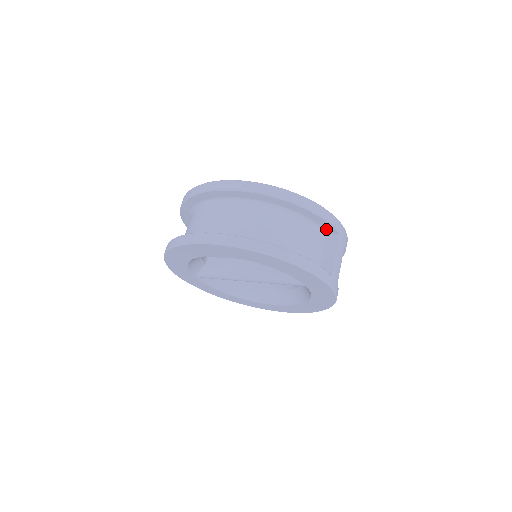
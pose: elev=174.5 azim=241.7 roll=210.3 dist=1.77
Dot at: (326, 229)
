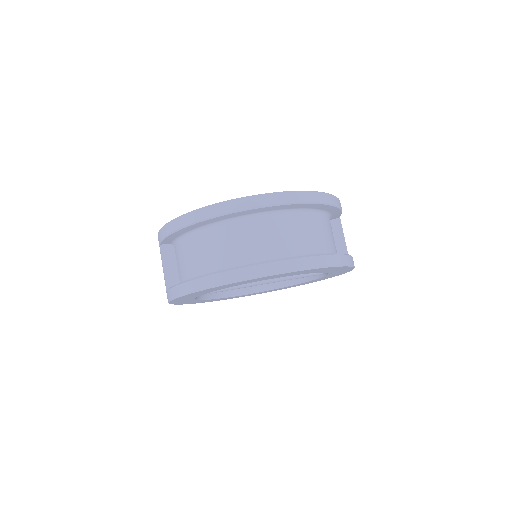
Dot at: (333, 217)
